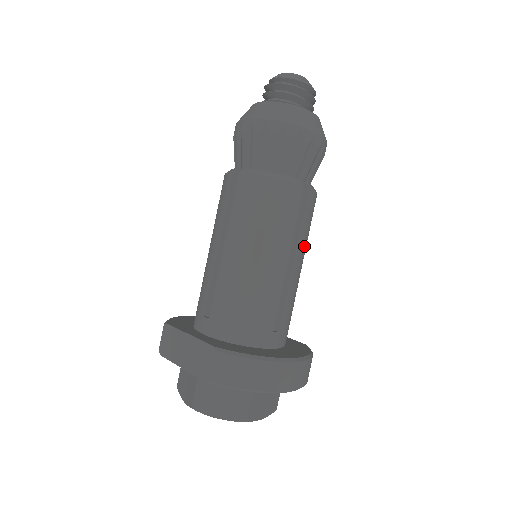
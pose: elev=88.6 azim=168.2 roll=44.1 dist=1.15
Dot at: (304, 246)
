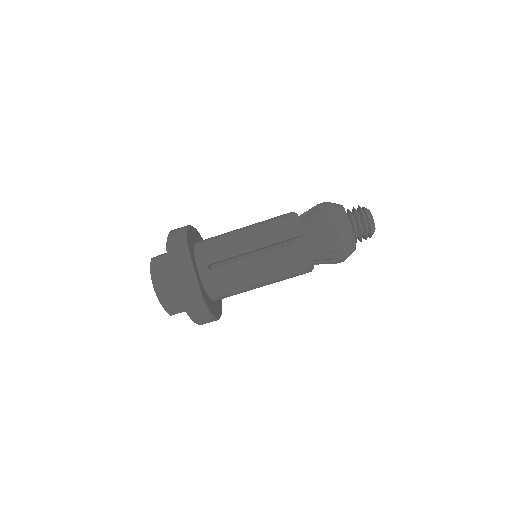
Dot at: occluded
